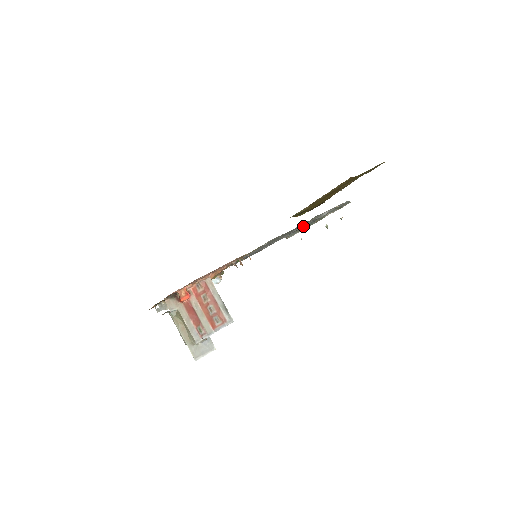
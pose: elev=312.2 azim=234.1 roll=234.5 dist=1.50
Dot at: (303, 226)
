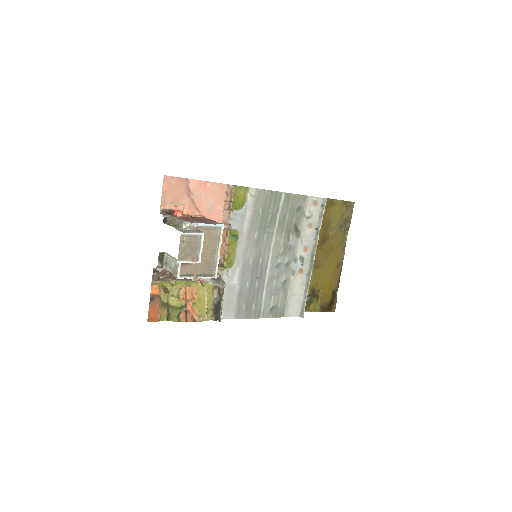
Dot at: (302, 257)
